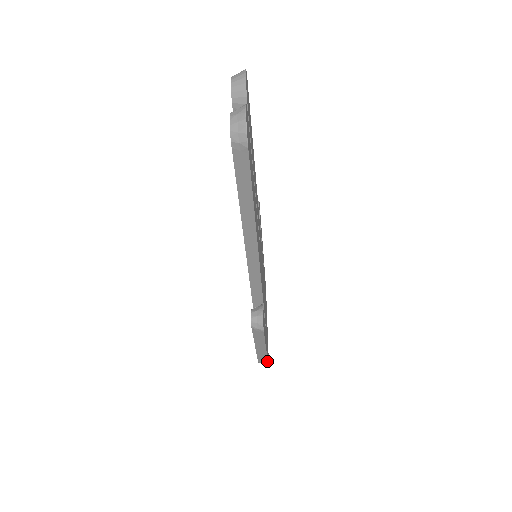
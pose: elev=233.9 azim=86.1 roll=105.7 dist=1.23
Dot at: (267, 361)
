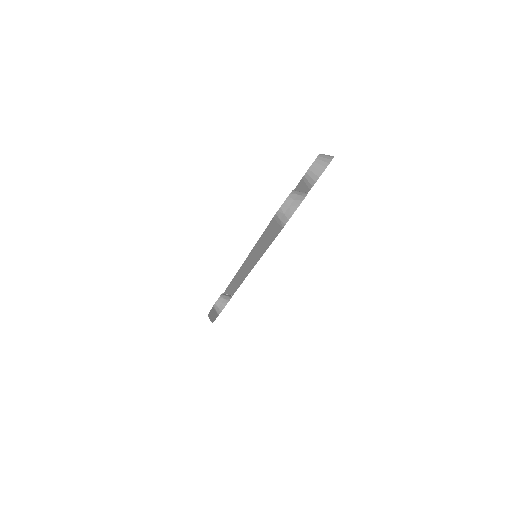
Dot at: occluded
